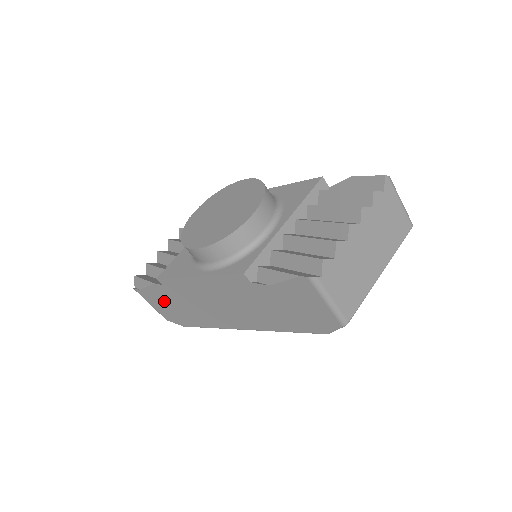
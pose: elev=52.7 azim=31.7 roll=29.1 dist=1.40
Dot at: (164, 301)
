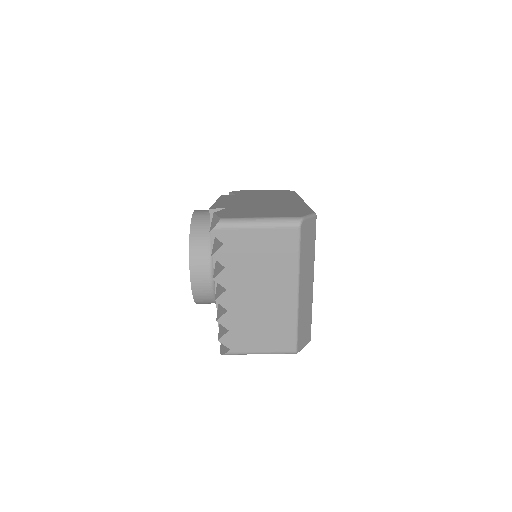
Dot at: occluded
